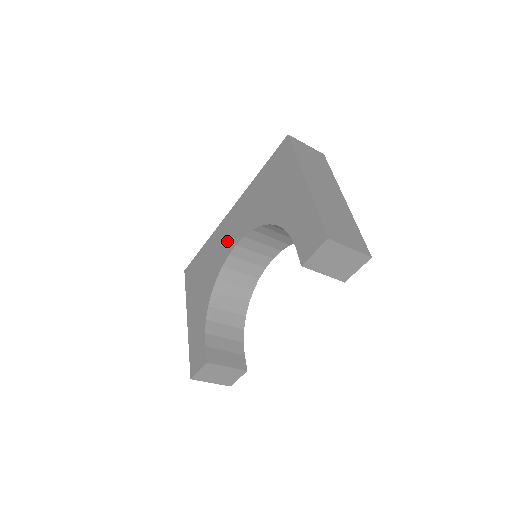
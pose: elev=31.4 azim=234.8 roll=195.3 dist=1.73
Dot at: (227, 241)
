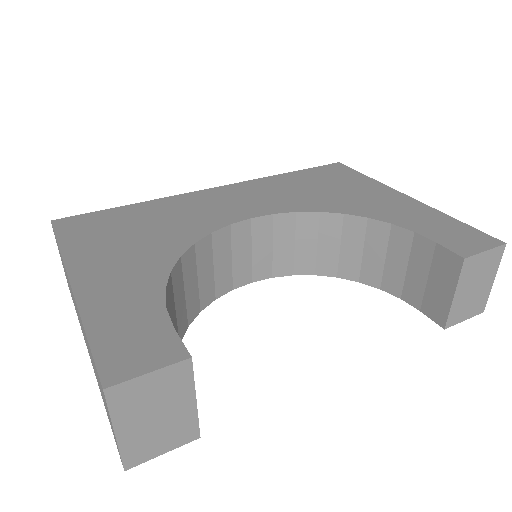
Dot at: (219, 210)
